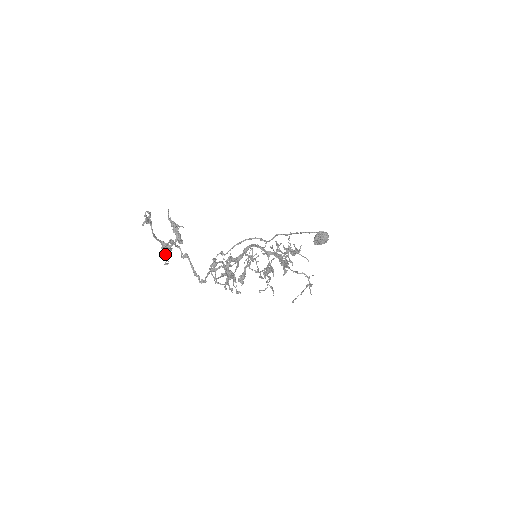
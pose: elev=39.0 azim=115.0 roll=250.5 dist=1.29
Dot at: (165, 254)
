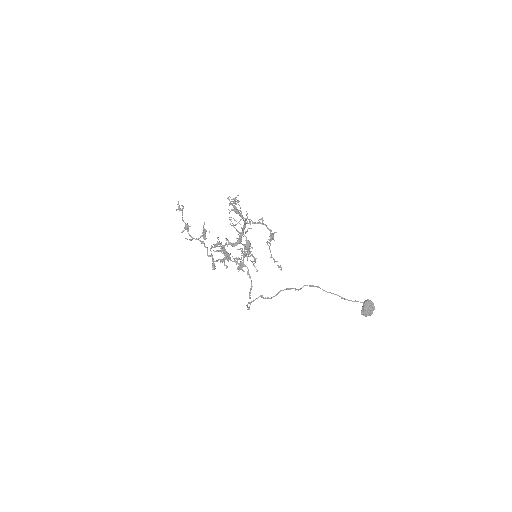
Dot at: (185, 229)
